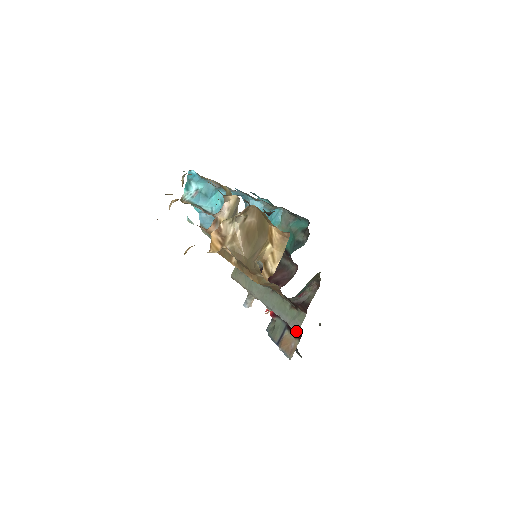
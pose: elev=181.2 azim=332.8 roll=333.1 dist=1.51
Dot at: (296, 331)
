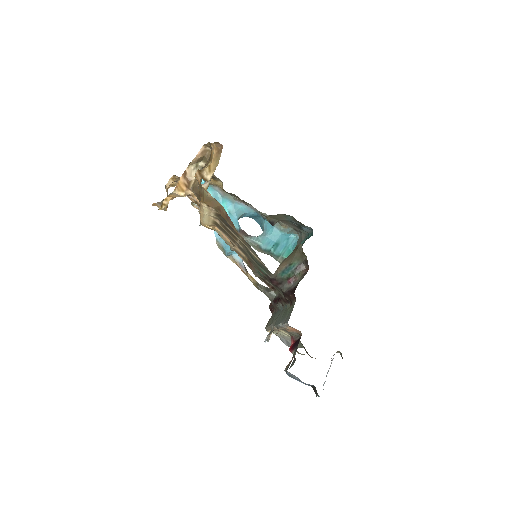
Dot at: (287, 323)
